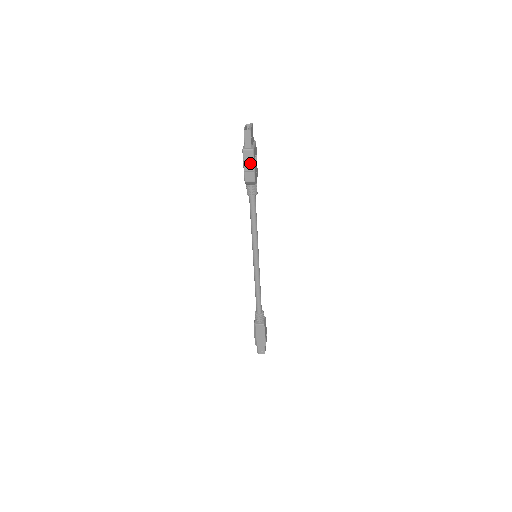
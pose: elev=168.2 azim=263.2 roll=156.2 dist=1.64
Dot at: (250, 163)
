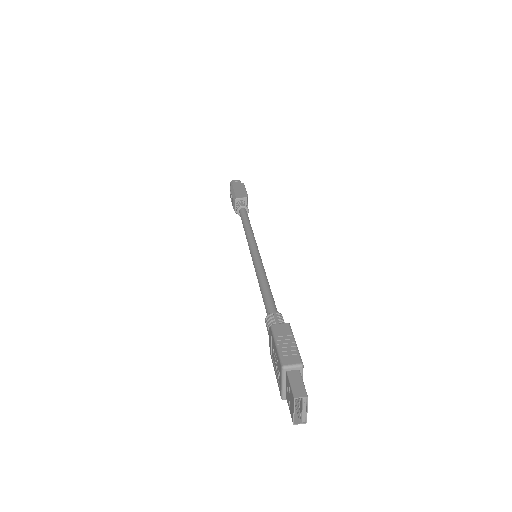
Dot at: occluded
